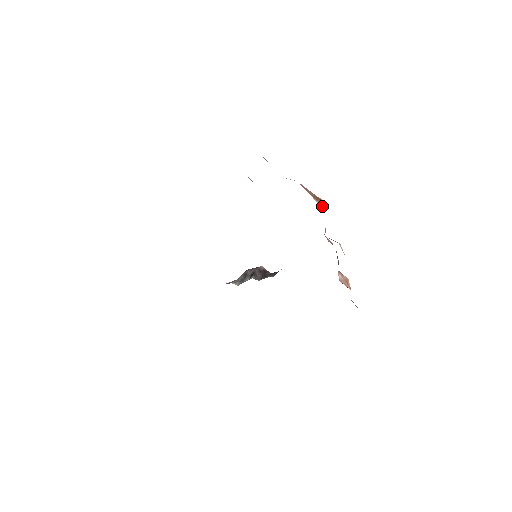
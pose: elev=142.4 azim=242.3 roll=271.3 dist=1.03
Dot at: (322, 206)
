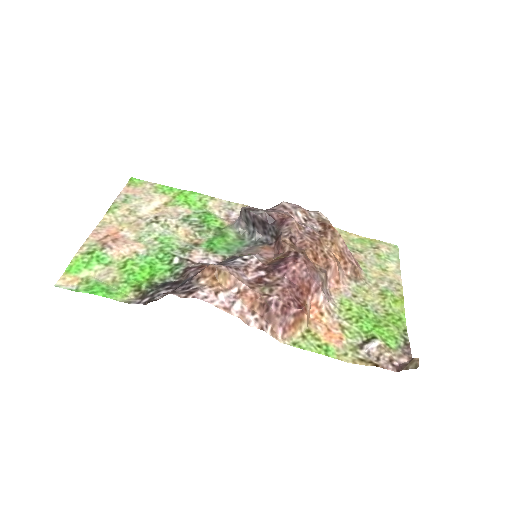
Dot at: (303, 328)
